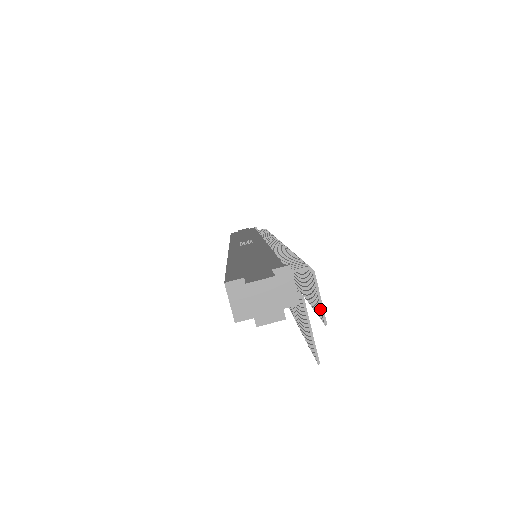
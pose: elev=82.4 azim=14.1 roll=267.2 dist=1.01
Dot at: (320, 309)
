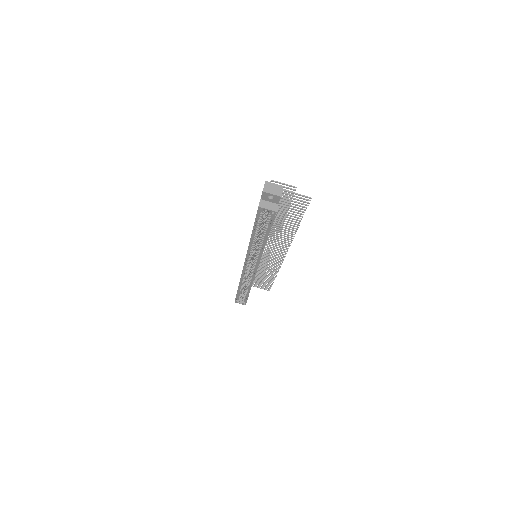
Dot at: (290, 189)
